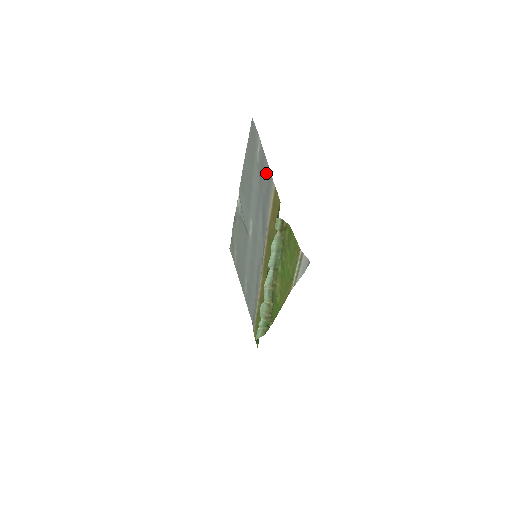
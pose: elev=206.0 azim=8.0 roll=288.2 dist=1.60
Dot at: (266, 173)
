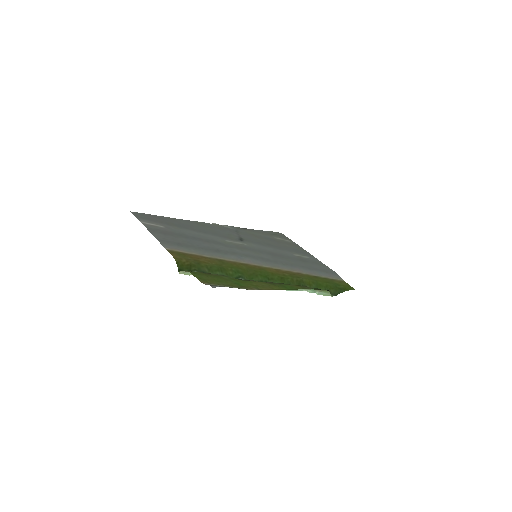
Dot at: (164, 238)
